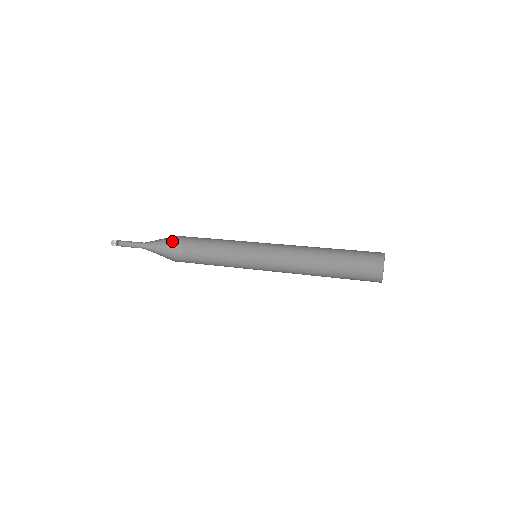
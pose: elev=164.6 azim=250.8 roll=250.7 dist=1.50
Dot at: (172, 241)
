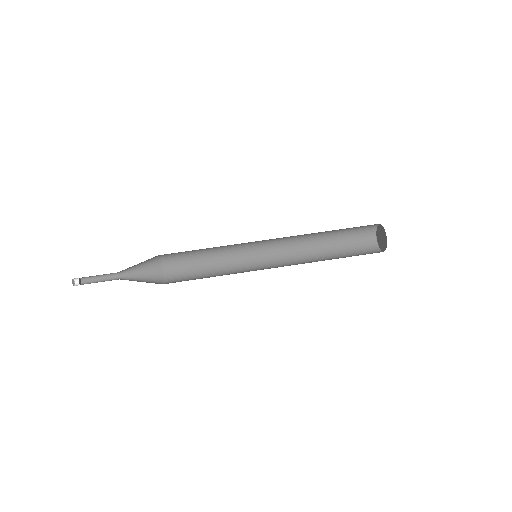
Dot at: (147, 260)
